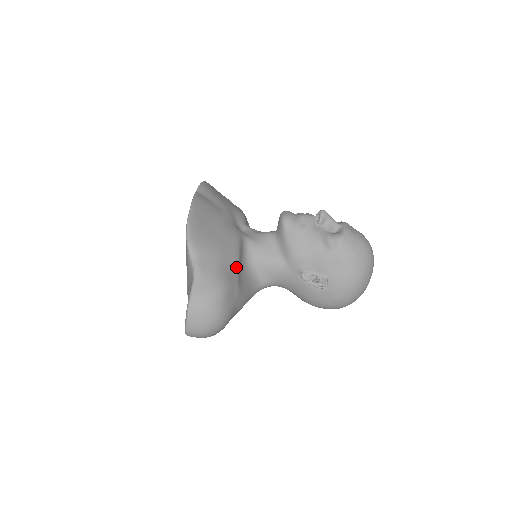
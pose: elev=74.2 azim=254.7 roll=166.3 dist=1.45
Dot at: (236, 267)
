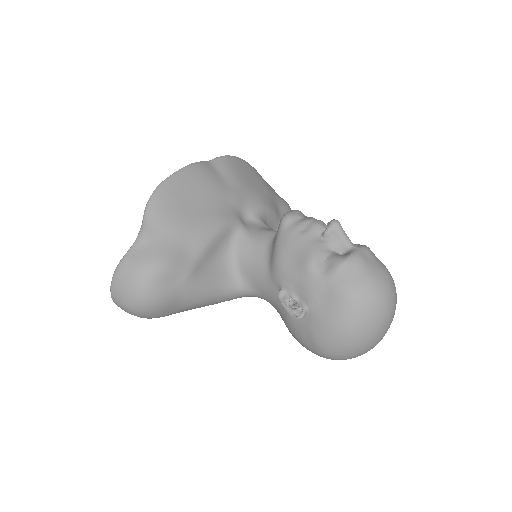
Dot at: (198, 252)
